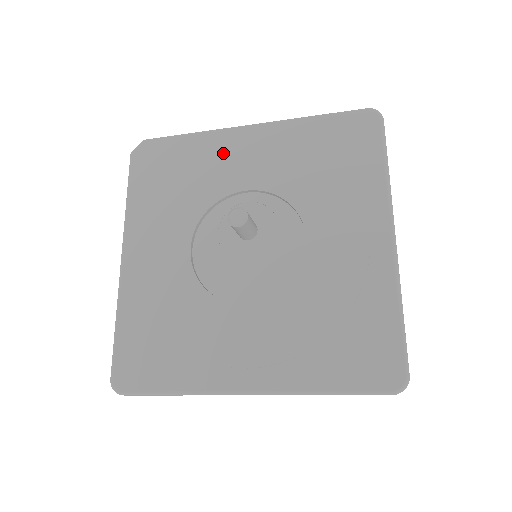
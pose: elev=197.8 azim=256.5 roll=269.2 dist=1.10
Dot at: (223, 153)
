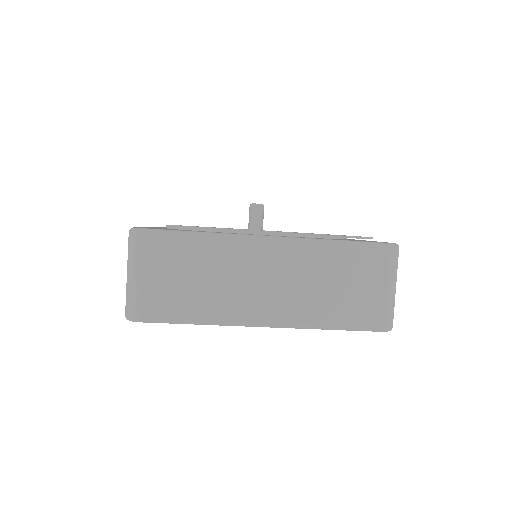
Dot at: occluded
